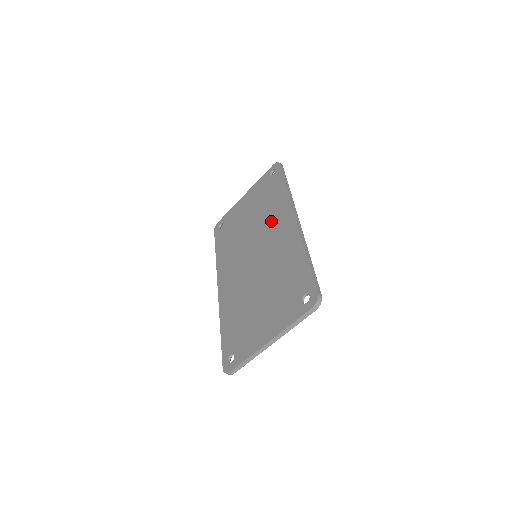
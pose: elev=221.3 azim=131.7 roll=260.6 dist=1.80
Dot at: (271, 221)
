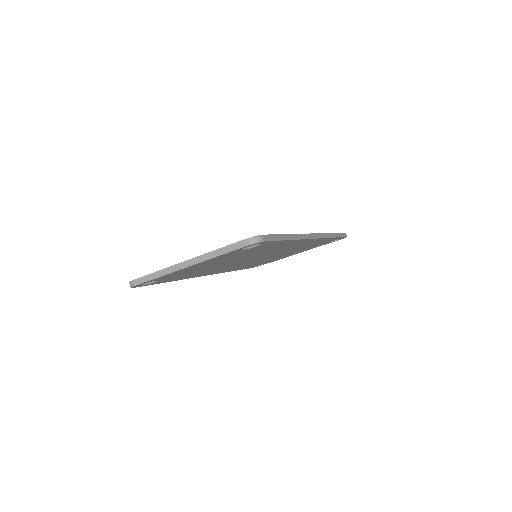
Dot at: occluded
